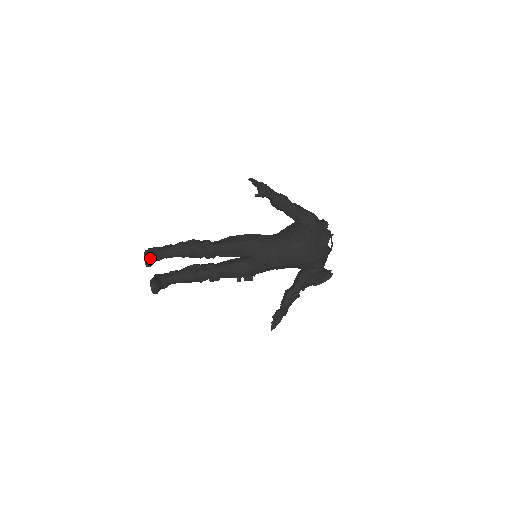
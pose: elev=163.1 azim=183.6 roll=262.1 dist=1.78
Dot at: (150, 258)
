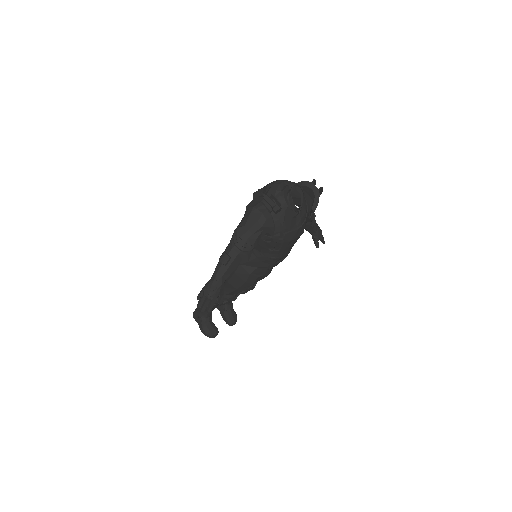
Dot at: (213, 334)
